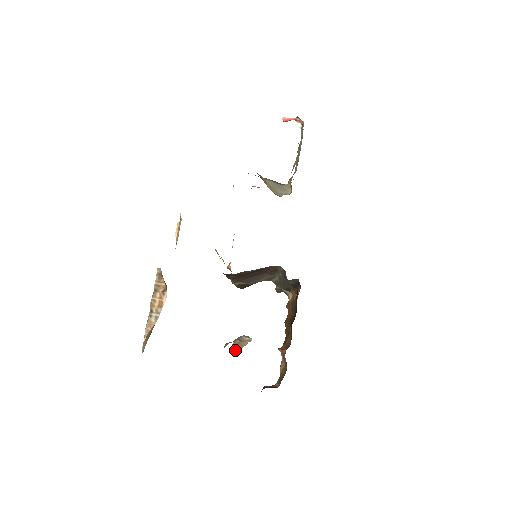
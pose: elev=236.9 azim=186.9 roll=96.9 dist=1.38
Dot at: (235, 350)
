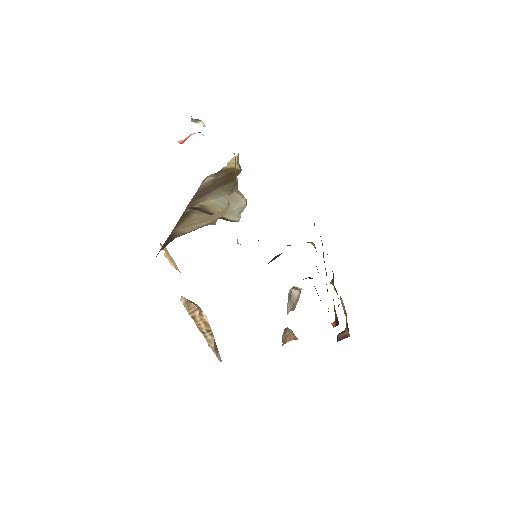
Dot at: (293, 310)
